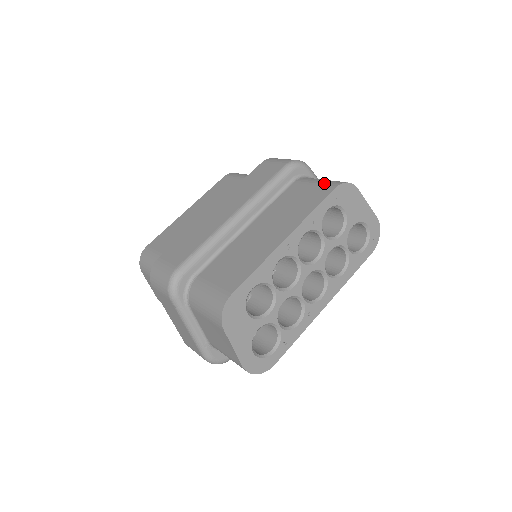
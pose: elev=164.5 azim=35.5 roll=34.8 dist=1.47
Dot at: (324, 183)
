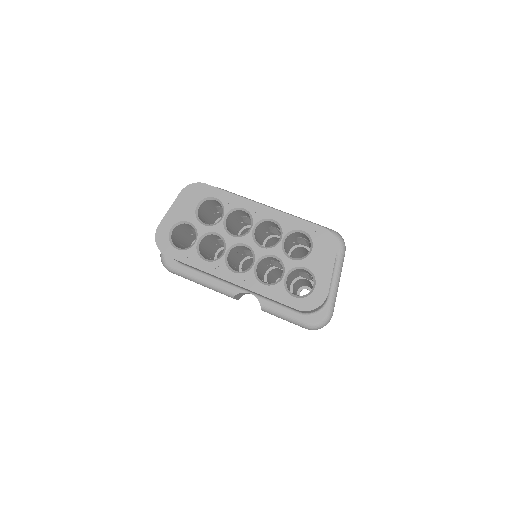
Dot at: occluded
